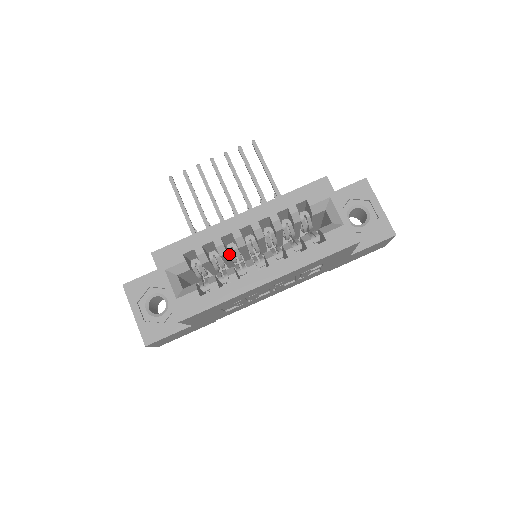
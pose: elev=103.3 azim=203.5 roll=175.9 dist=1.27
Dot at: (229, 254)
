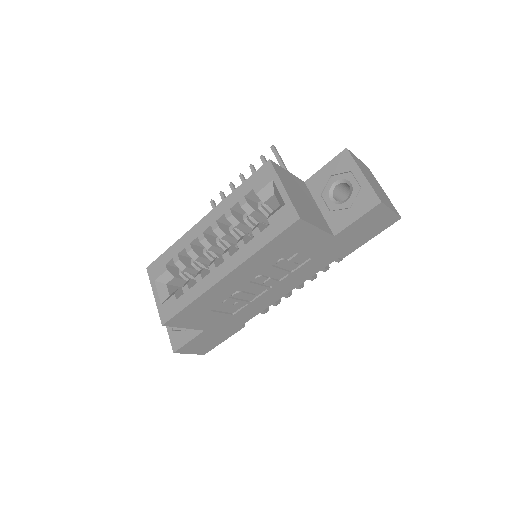
Dot at: occluded
